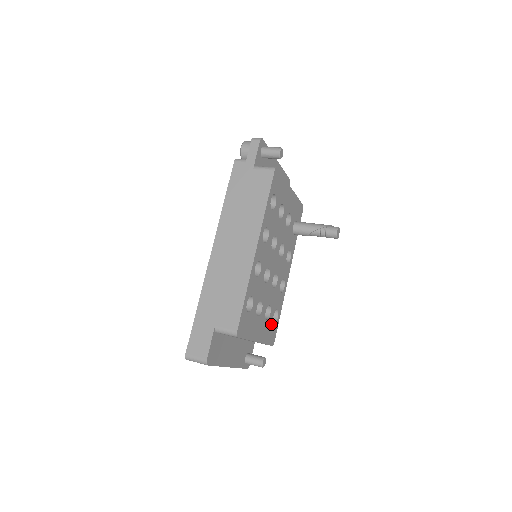
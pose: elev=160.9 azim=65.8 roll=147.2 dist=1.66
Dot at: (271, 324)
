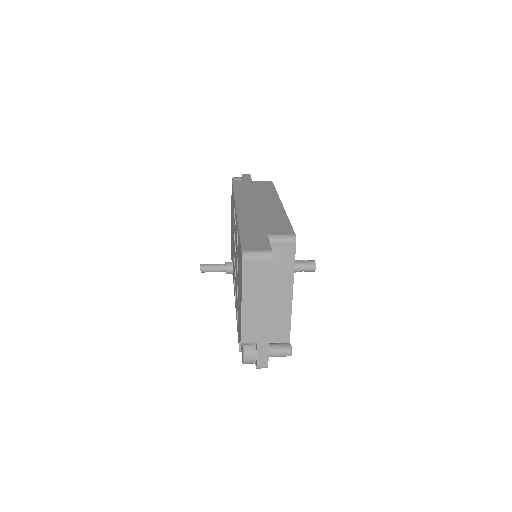
Dot at: occluded
